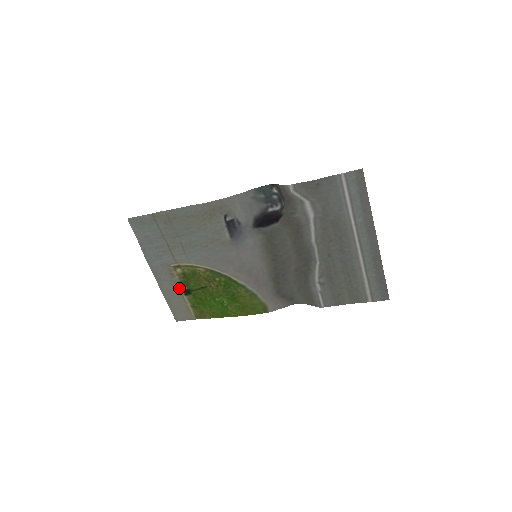
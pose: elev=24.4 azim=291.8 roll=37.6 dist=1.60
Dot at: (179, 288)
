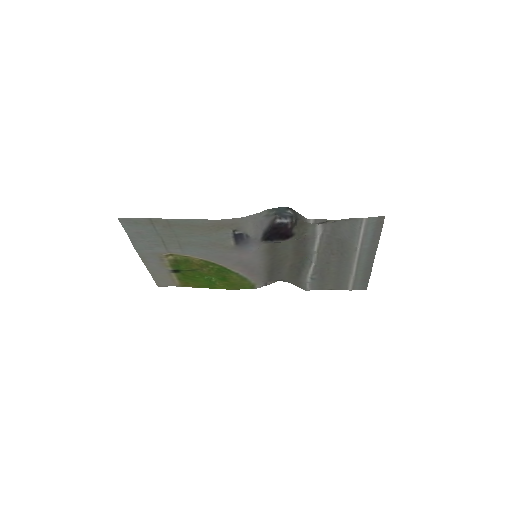
Dot at: (167, 268)
